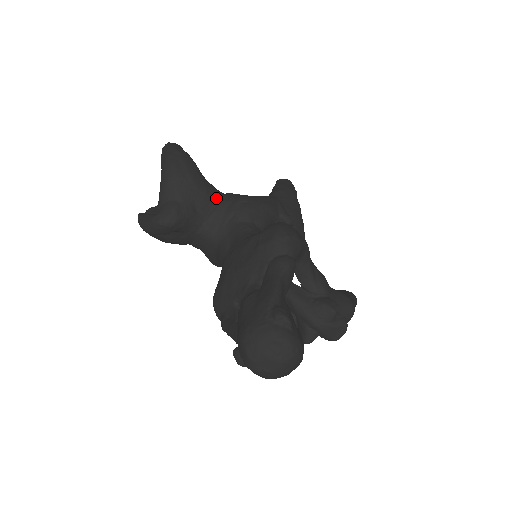
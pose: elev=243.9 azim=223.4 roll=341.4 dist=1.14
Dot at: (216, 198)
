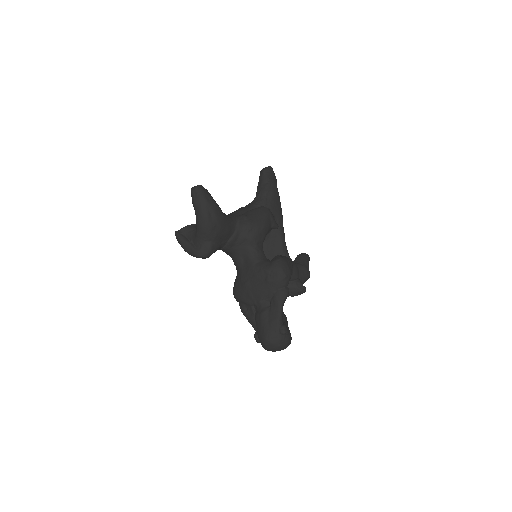
Dot at: (233, 229)
